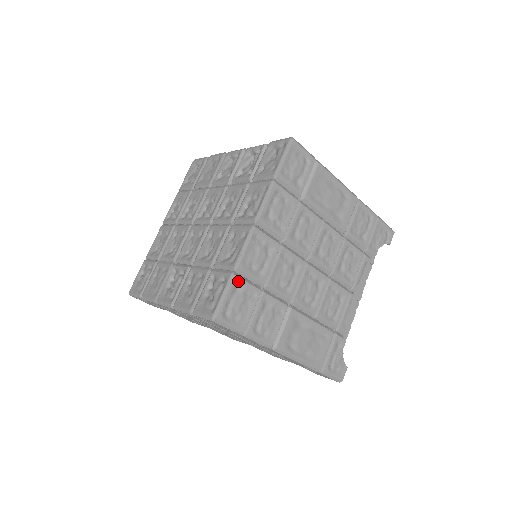
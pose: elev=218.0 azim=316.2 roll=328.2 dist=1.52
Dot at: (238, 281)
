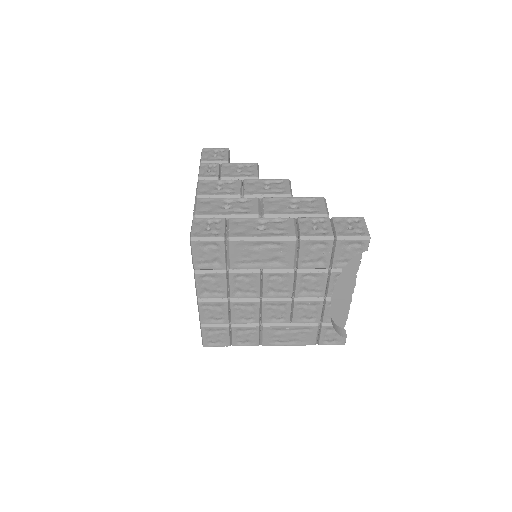
Dot at: (206, 328)
